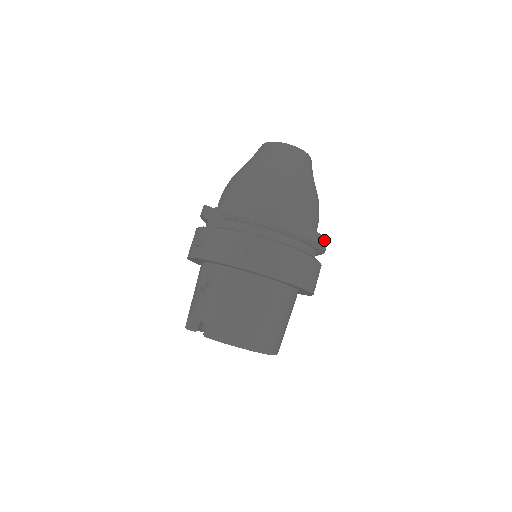
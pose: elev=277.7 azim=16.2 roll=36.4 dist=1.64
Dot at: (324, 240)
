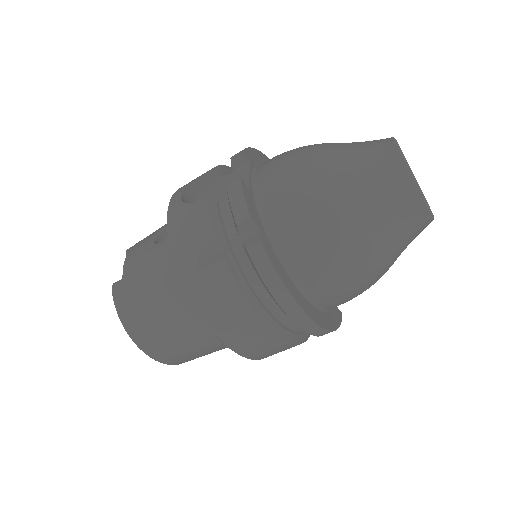
Dot at: (323, 331)
